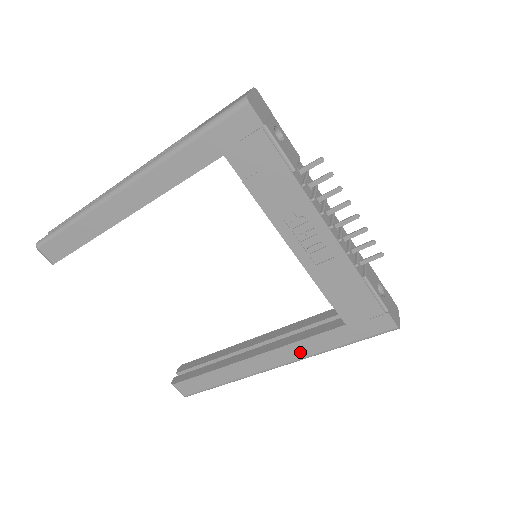
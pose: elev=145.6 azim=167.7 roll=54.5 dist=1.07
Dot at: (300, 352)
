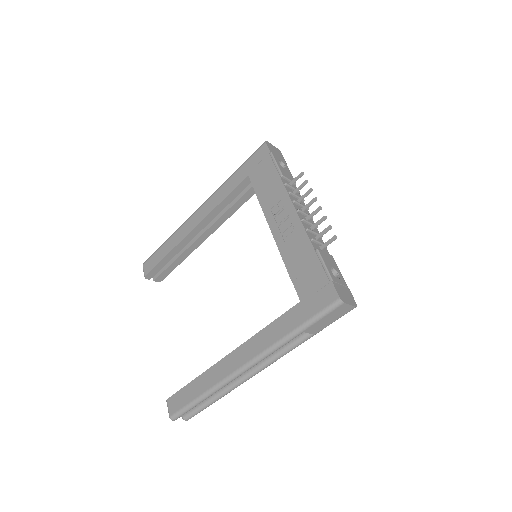
Dot at: (264, 342)
